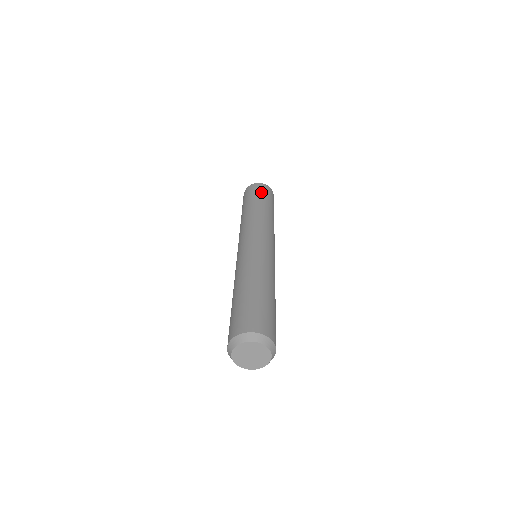
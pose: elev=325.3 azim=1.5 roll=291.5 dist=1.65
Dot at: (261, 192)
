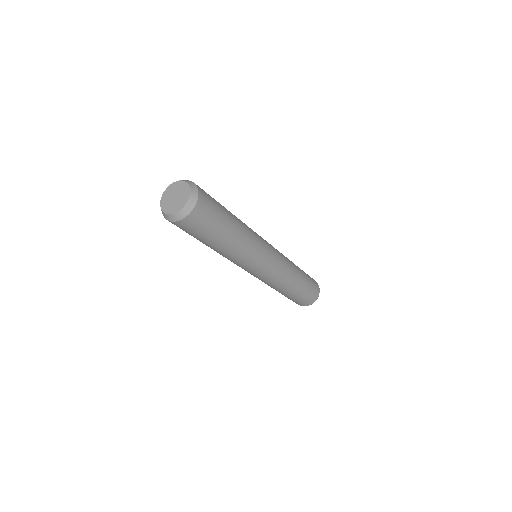
Dot at: occluded
